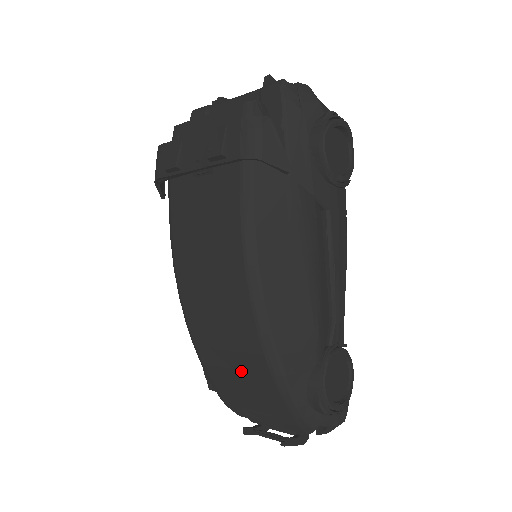
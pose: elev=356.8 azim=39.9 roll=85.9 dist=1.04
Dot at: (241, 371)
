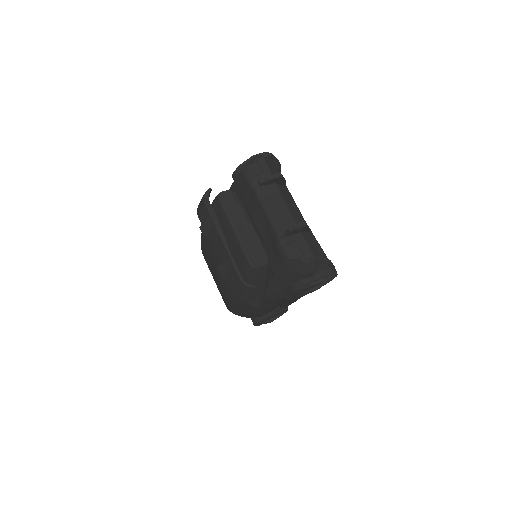
Dot at: occluded
